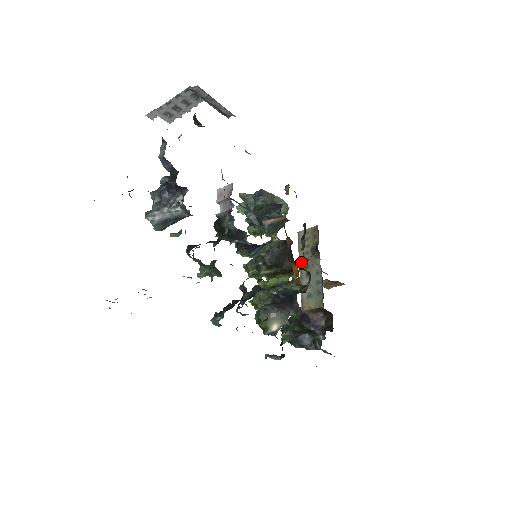
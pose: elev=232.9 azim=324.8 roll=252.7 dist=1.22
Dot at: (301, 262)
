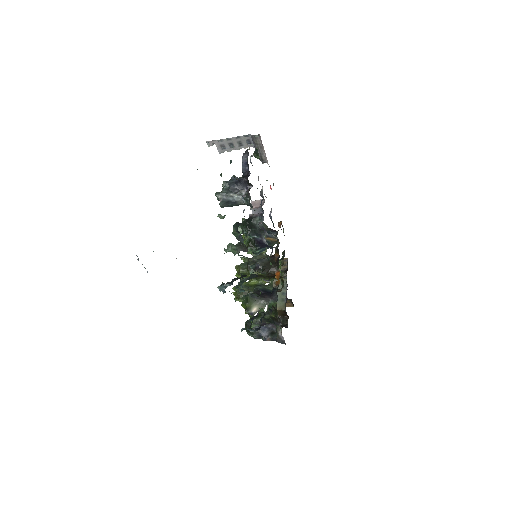
Dot at: occluded
